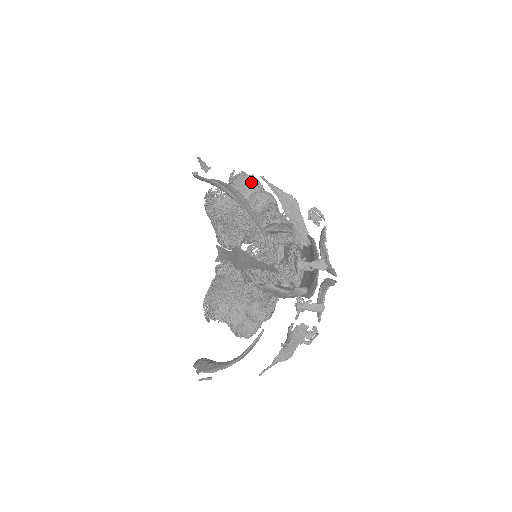
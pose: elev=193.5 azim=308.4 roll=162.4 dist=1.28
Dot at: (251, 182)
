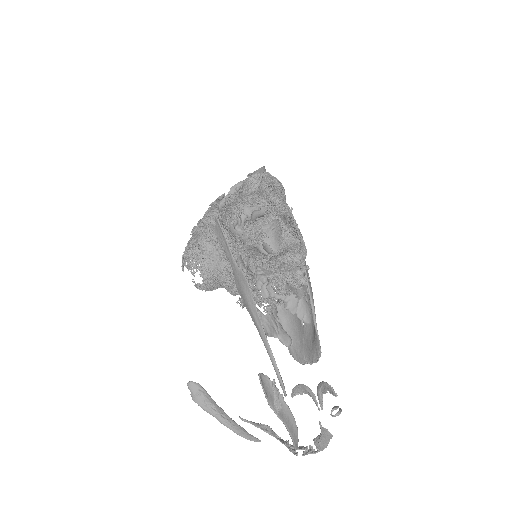
Dot at: (294, 248)
